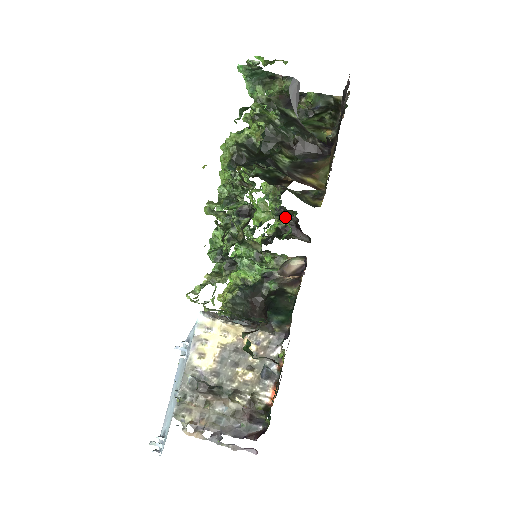
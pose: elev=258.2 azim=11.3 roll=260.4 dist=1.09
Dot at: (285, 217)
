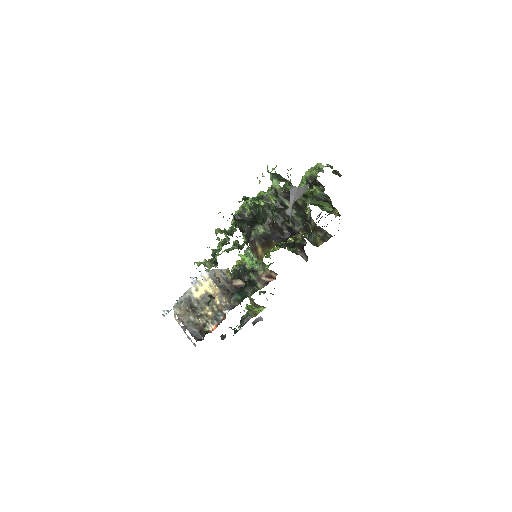
Dot at: (303, 237)
